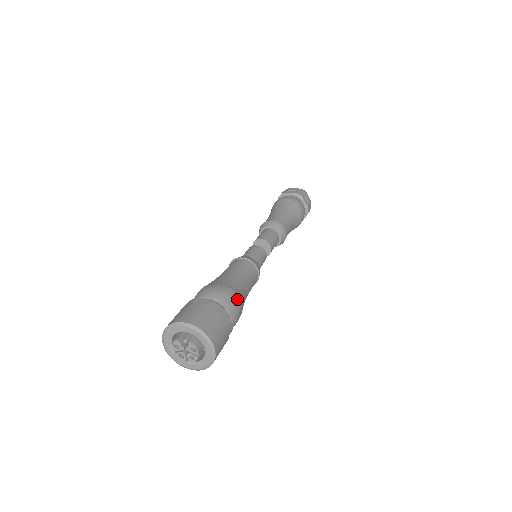
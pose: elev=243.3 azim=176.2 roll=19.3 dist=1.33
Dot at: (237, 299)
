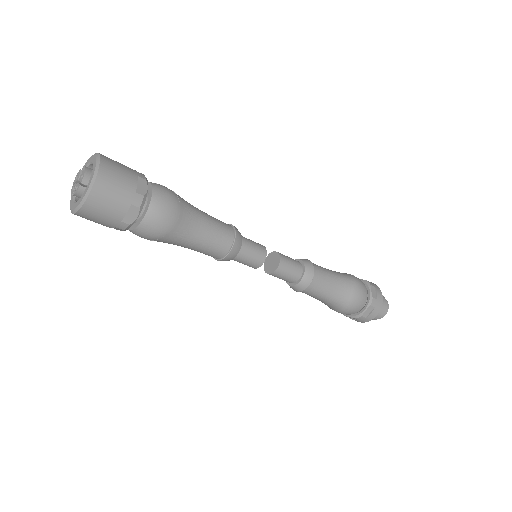
Dot at: (173, 202)
